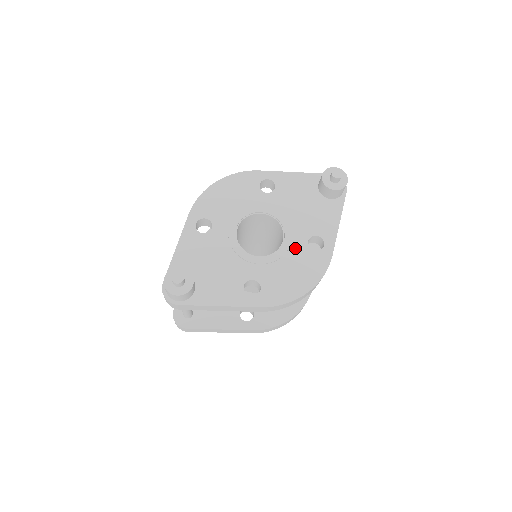
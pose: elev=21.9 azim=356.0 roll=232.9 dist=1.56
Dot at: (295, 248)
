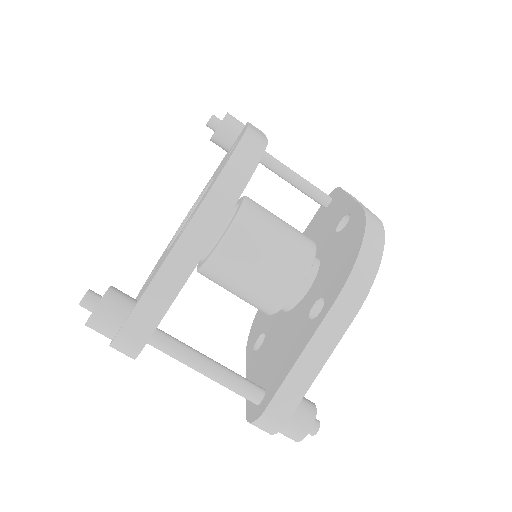
Dot at: occluded
